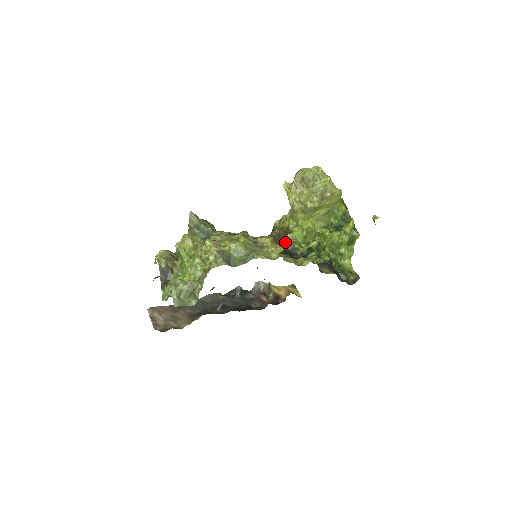
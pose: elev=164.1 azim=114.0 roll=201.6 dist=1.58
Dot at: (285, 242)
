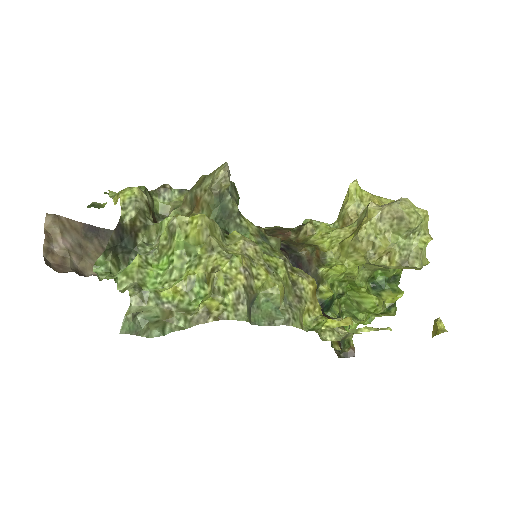
Dot at: (312, 275)
